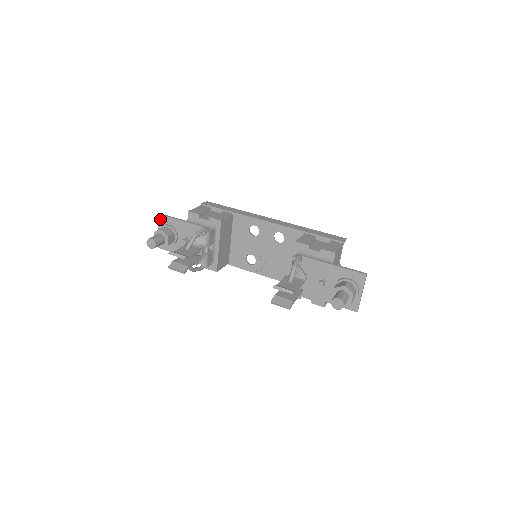
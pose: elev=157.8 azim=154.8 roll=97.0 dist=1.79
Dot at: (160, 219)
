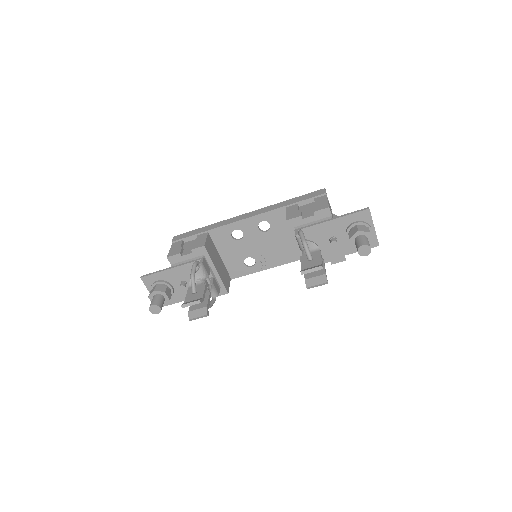
Dot at: (144, 281)
